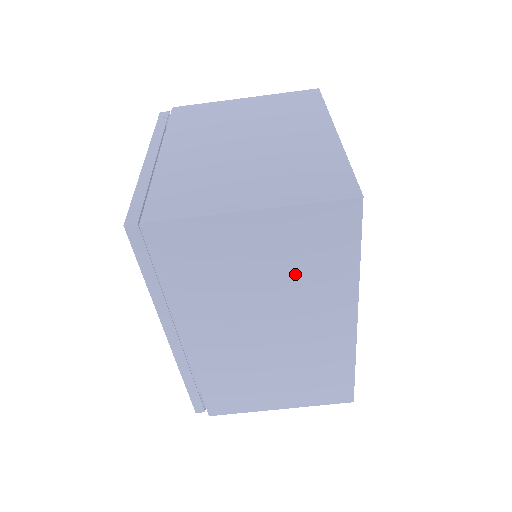
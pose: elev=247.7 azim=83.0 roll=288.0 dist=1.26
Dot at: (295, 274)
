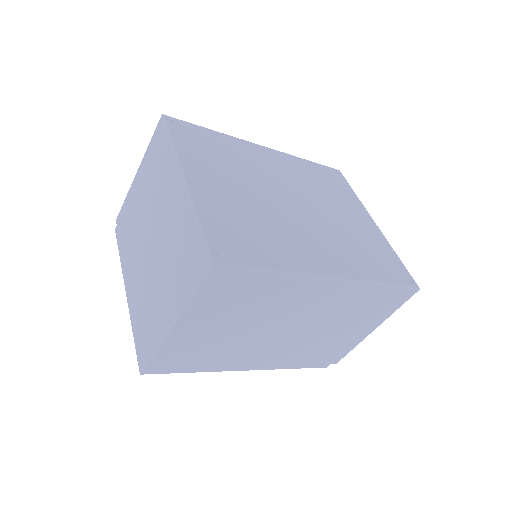
Dot at: (251, 309)
